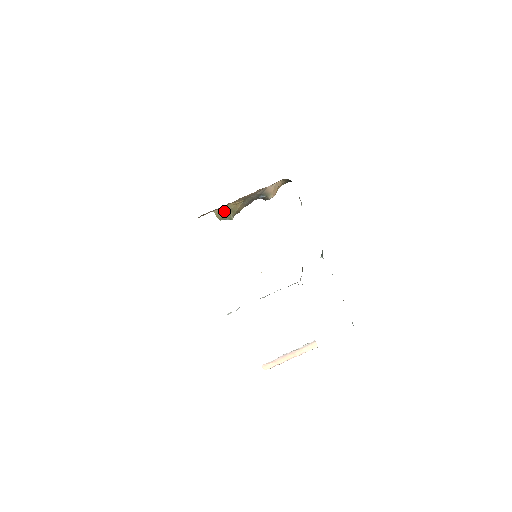
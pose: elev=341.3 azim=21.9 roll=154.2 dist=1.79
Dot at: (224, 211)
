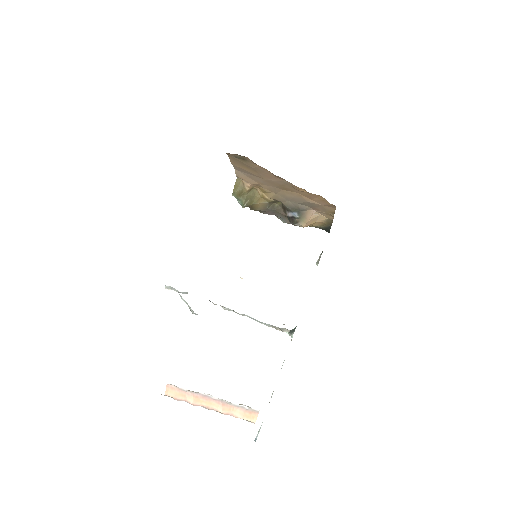
Dot at: (246, 190)
